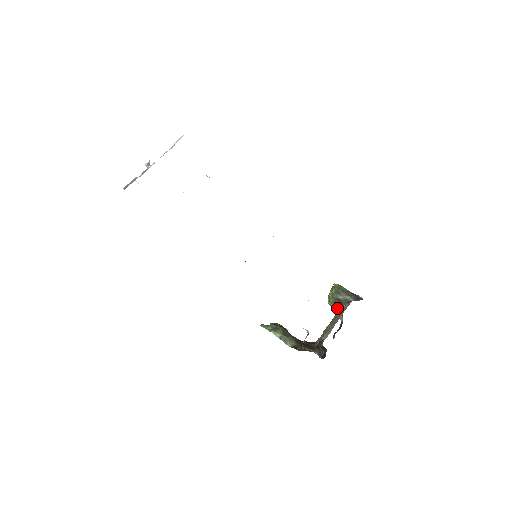
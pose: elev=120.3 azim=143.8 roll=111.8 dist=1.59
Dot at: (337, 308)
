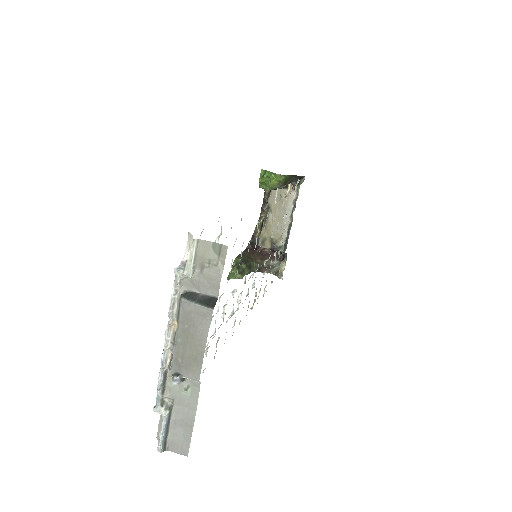
Dot at: occluded
